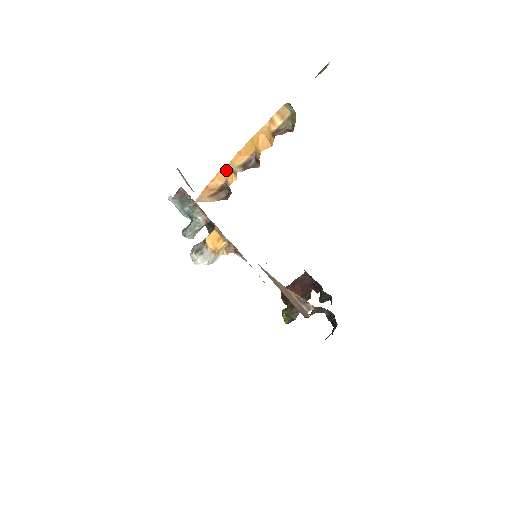
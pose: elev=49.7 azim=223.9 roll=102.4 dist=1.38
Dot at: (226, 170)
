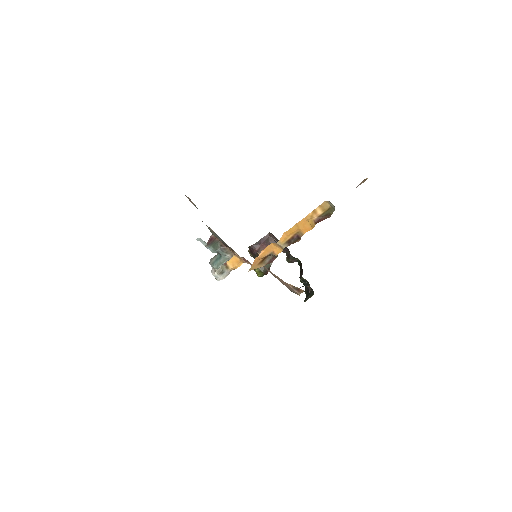
Dot at: (273, 245)
